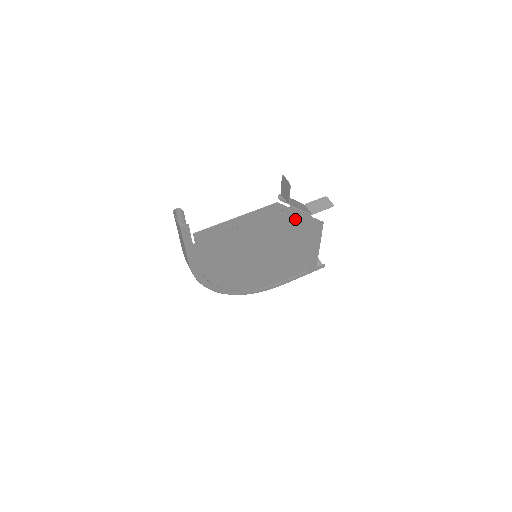
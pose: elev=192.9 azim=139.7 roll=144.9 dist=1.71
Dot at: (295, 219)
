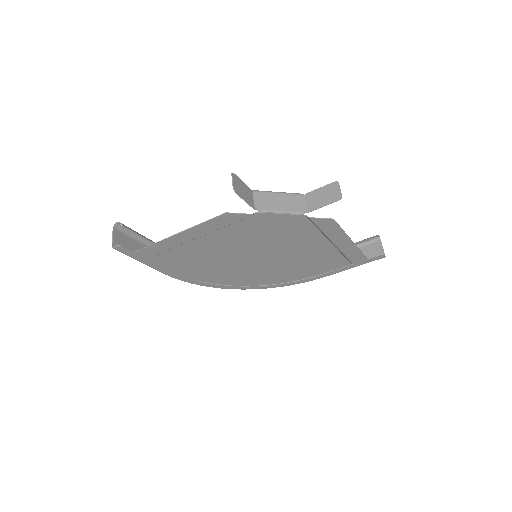
Dot at: (279, 221)
